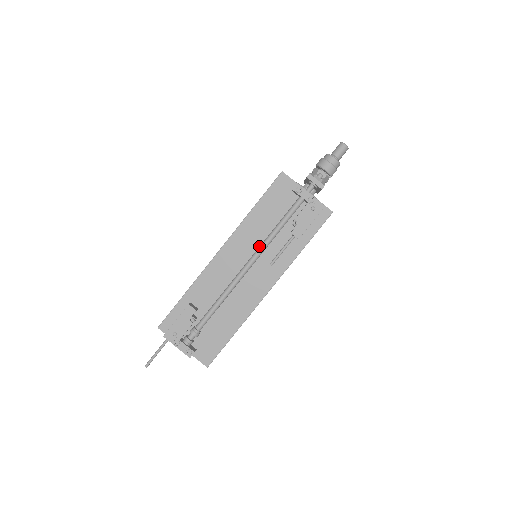
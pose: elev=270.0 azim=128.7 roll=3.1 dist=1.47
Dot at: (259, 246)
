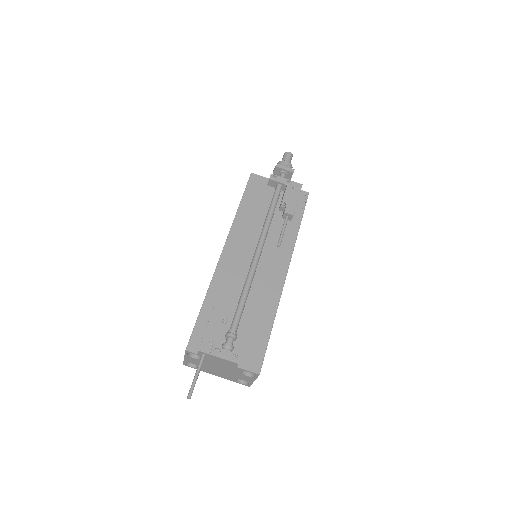
Dot at: (259, 236)
